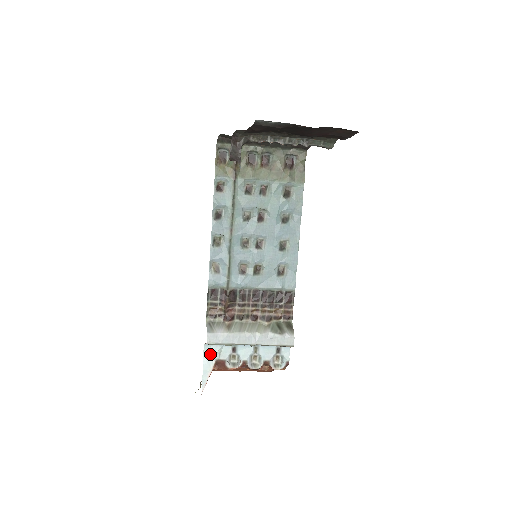
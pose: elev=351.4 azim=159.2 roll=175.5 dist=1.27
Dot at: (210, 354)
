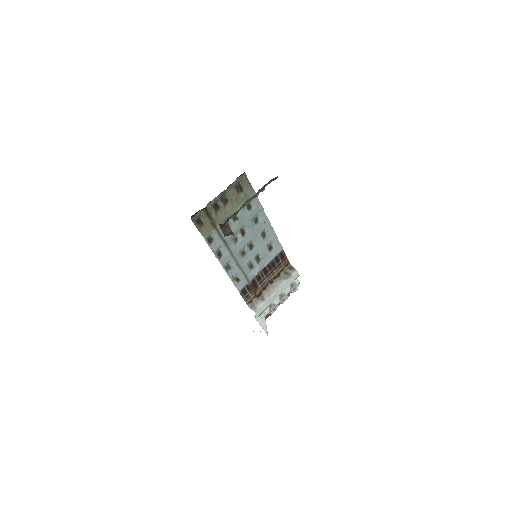
Dot at: (260, 317)
